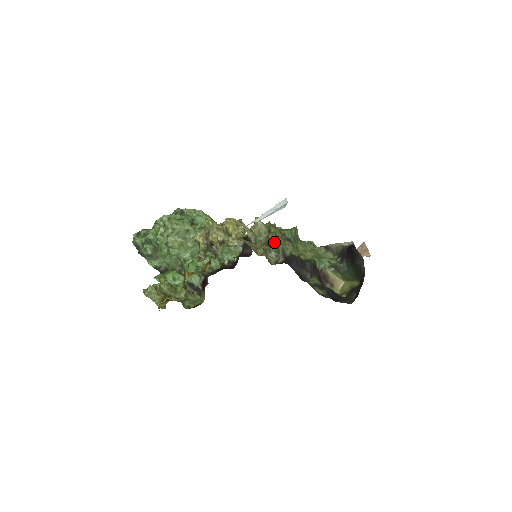
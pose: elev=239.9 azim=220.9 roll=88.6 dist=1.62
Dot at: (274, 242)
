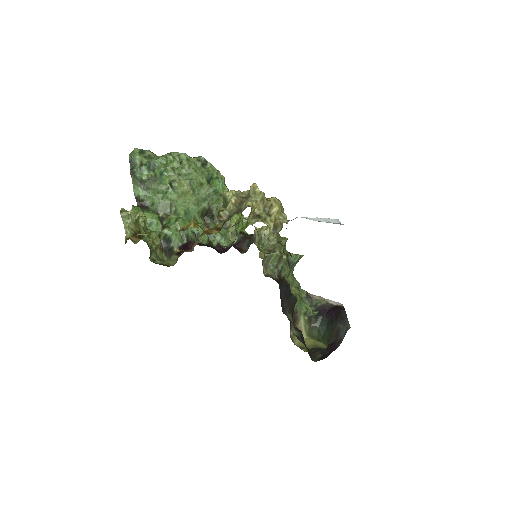
Dot at: (280, 255)
